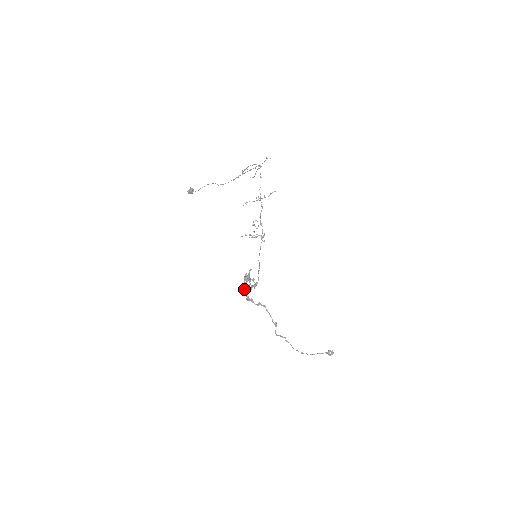
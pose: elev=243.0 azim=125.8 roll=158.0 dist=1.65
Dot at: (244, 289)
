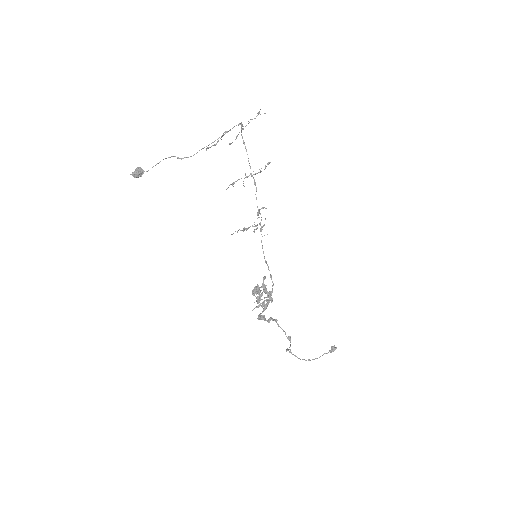
Dot at: (256, 306)
